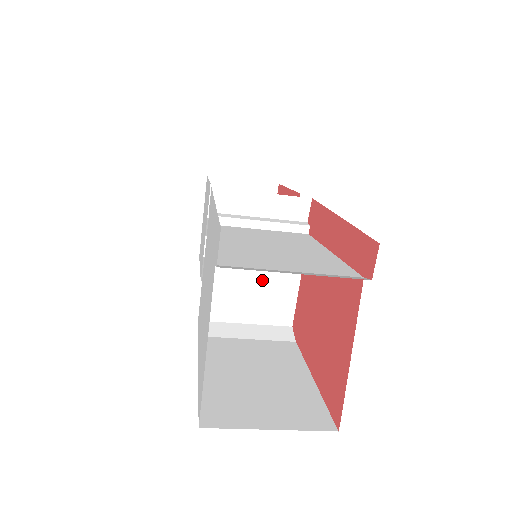
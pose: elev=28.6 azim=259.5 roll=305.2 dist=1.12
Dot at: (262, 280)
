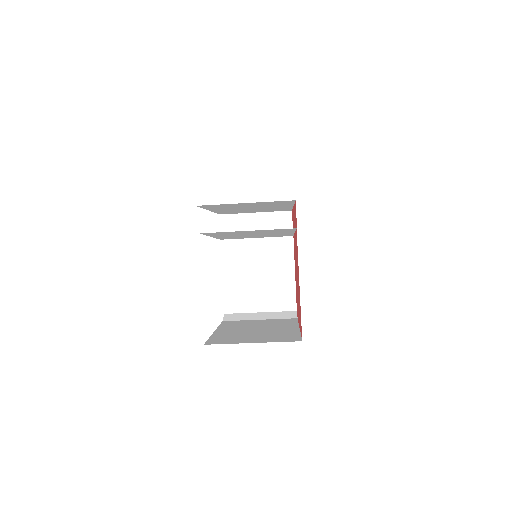
Dot at: (266, 276)
